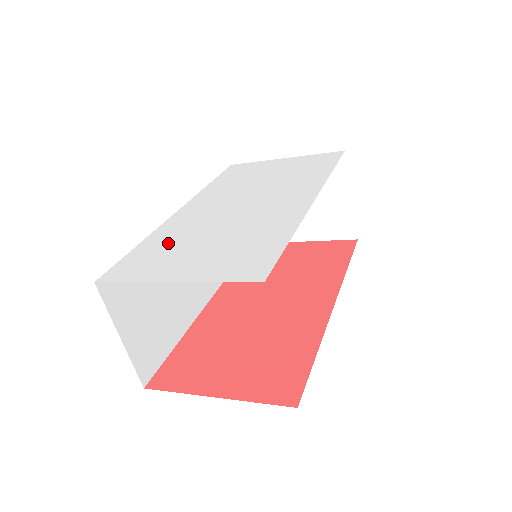
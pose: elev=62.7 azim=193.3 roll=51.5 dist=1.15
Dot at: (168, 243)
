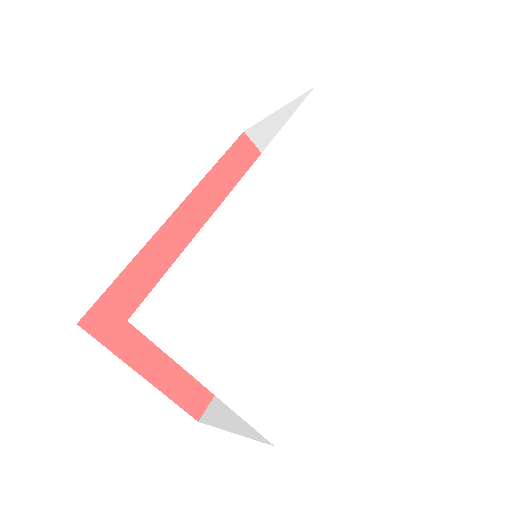
Dot at: (217, 282)
